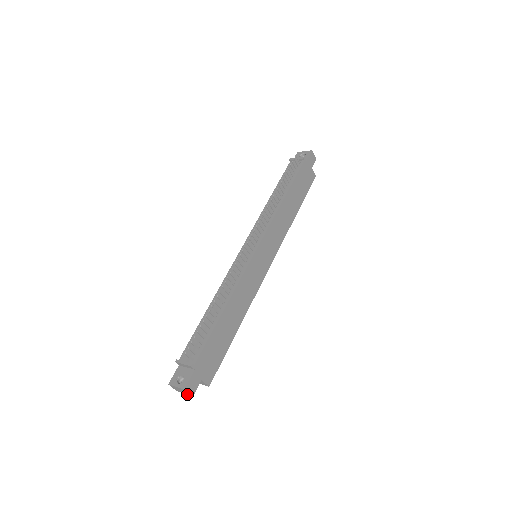
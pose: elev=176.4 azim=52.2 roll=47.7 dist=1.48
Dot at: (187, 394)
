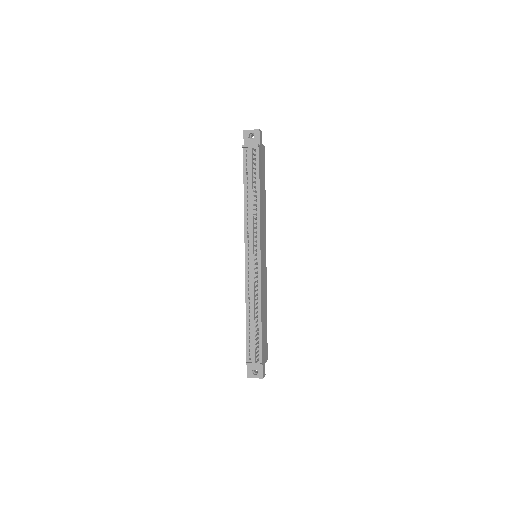
Dot at: occluded
